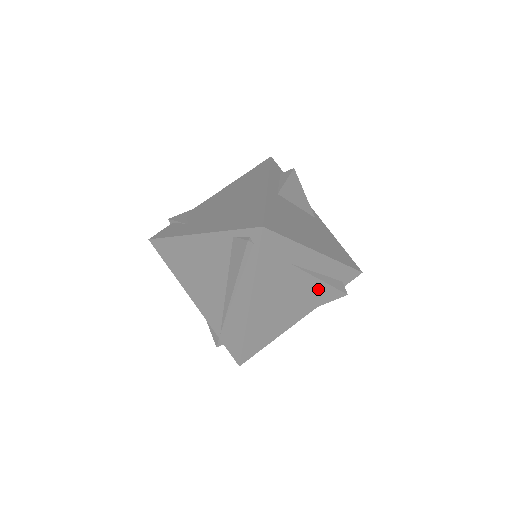
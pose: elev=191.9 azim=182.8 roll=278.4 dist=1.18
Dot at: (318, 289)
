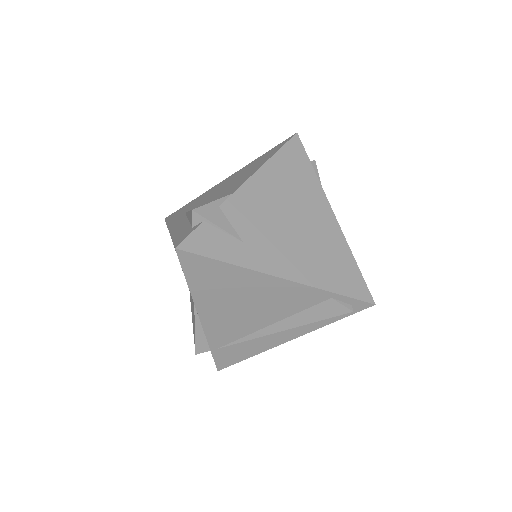
Dot at: occluded
